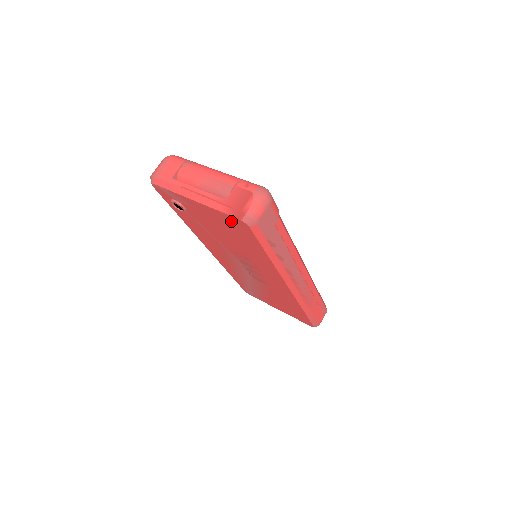
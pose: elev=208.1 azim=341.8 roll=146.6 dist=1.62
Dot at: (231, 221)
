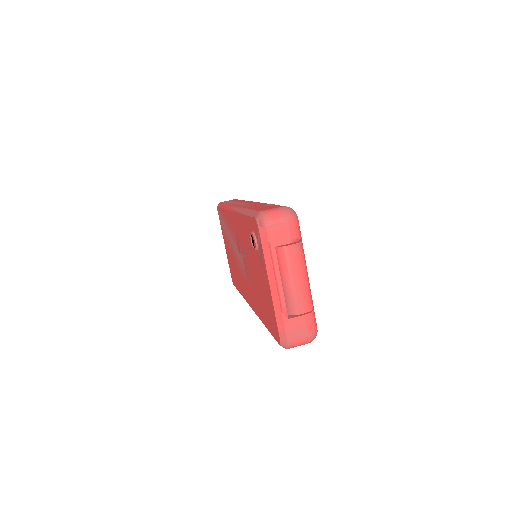
Dot at: (274, 321)
